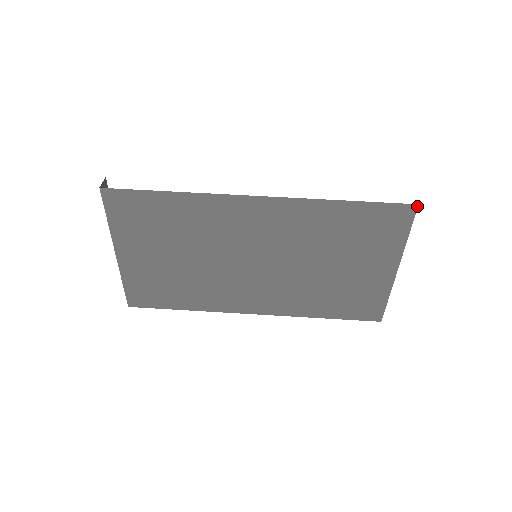
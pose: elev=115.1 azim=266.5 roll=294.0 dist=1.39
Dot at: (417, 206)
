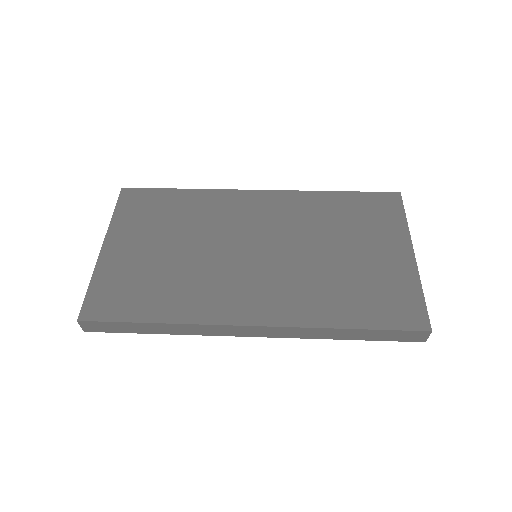
Dot at: (400, 194)
